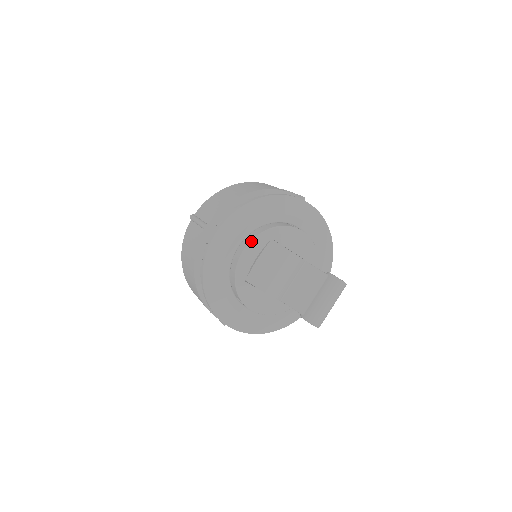
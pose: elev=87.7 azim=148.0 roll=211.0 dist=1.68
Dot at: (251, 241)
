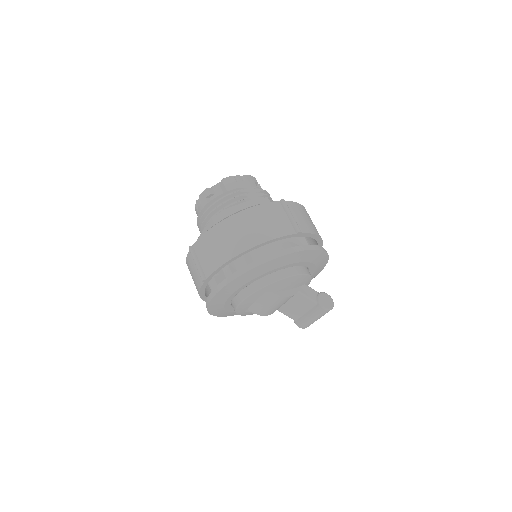
Dot at: (246, 298)
